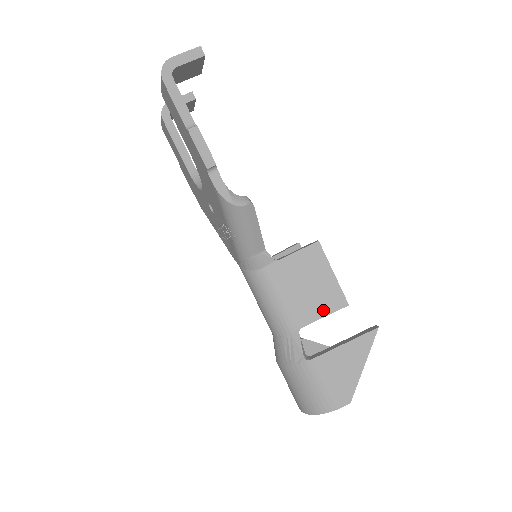
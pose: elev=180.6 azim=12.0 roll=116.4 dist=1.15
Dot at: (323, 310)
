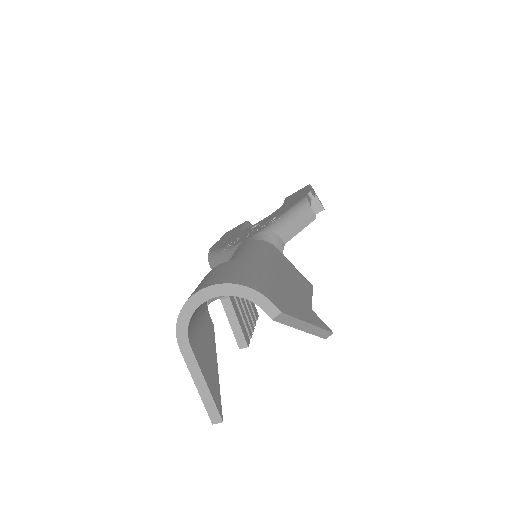
Dot at: occluded
